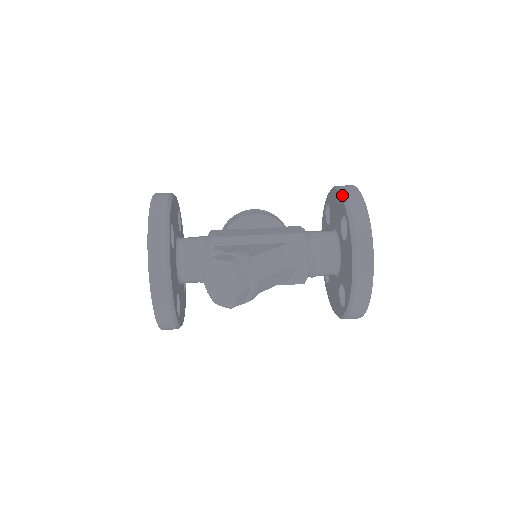
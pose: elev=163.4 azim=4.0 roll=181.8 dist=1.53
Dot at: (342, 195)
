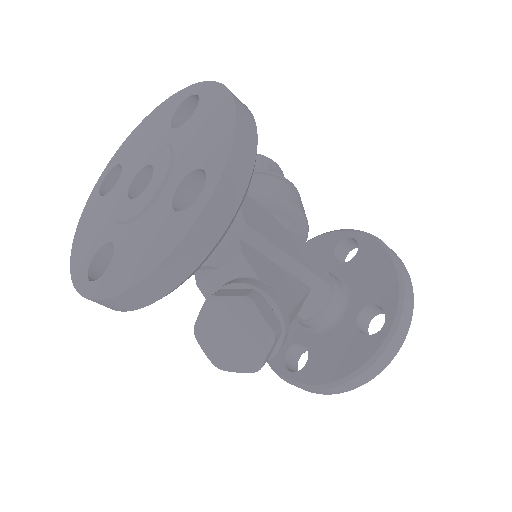
Dot at: (401, 287)
